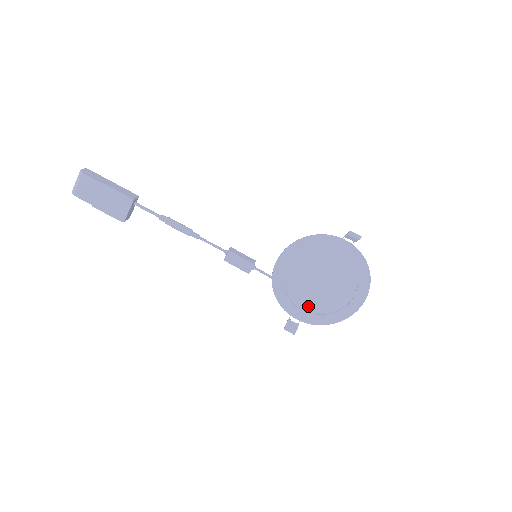
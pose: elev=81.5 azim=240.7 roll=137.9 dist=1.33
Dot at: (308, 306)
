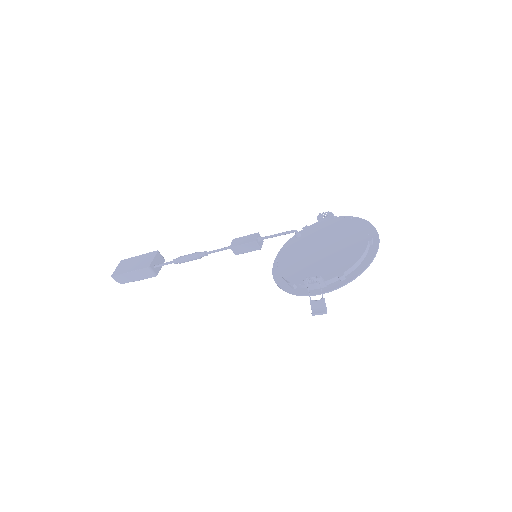
Dot at: occluded
